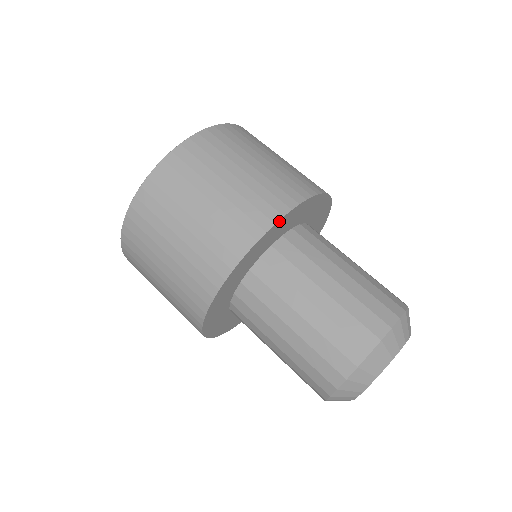
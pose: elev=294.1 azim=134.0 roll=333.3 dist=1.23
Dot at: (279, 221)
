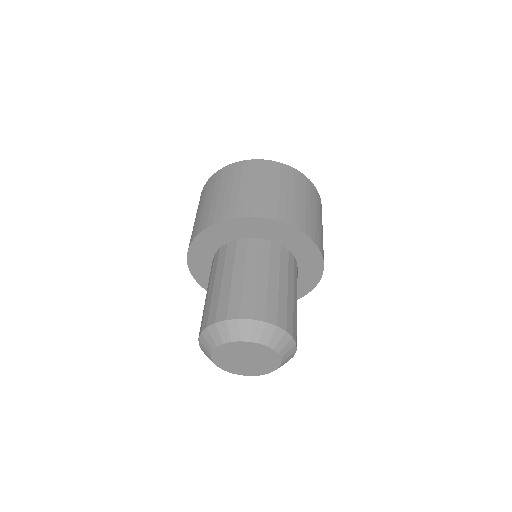
Dot at: (288, 226)
